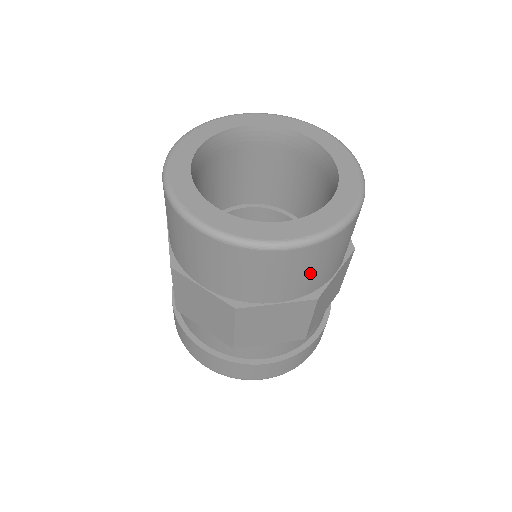
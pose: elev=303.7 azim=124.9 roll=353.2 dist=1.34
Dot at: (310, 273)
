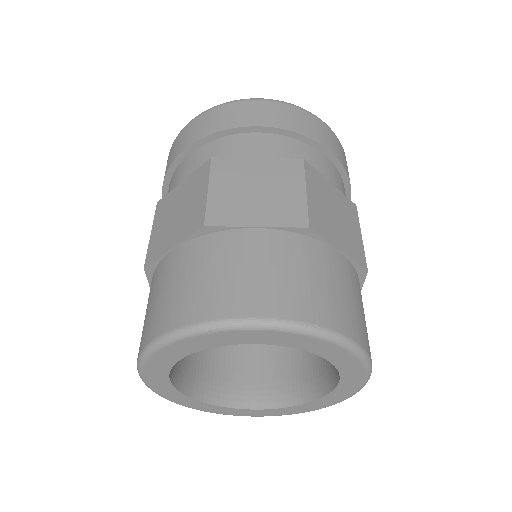
Dot at: occluded
